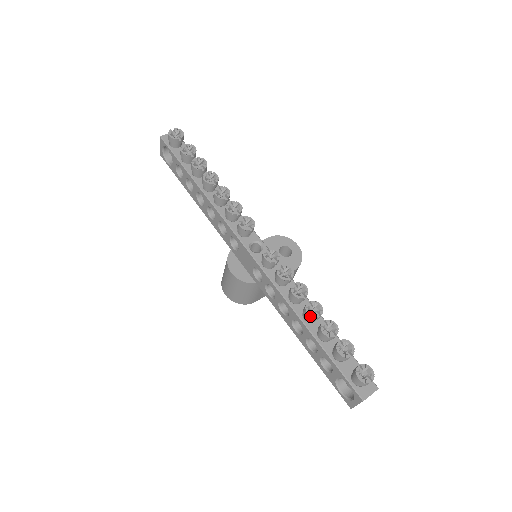
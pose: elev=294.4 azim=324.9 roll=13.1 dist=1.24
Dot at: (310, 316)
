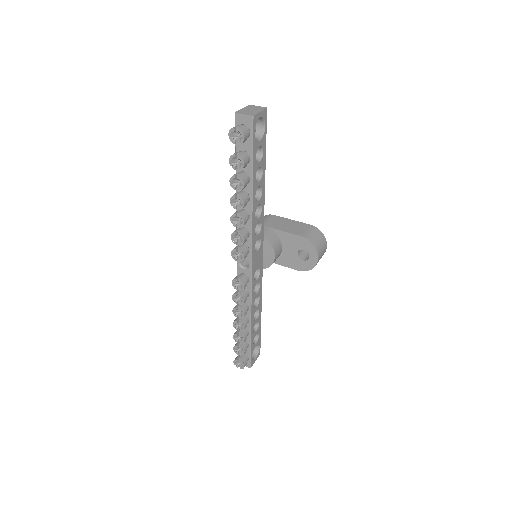
Dot at: (233, 326)
